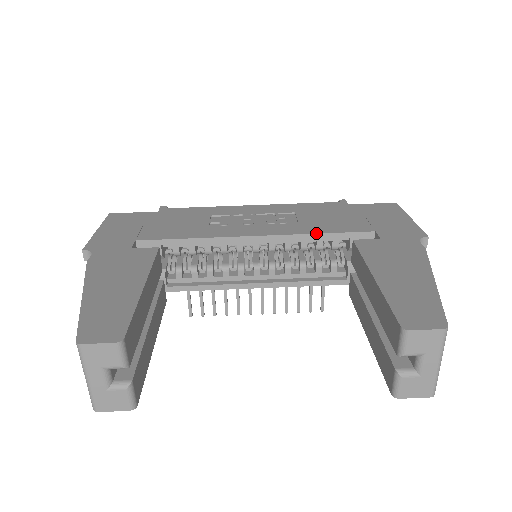
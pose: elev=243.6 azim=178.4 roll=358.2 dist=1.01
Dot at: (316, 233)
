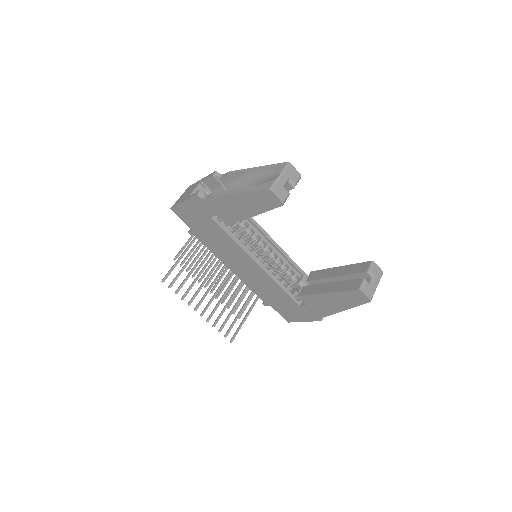
Dot at: occluded
